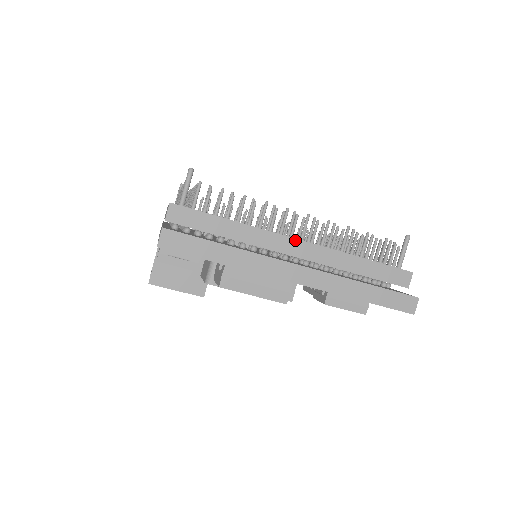
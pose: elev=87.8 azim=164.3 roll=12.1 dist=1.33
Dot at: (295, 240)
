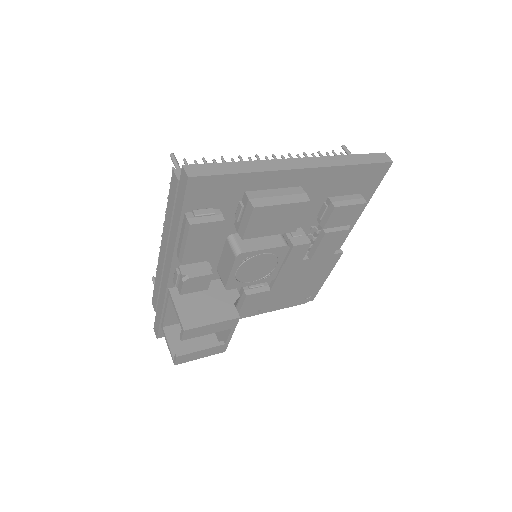
Dot at: occluded
